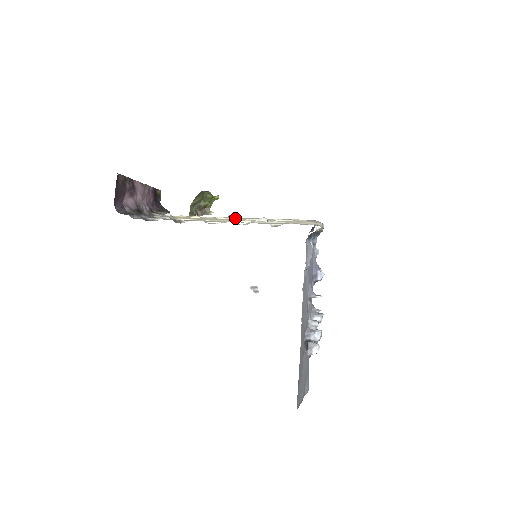
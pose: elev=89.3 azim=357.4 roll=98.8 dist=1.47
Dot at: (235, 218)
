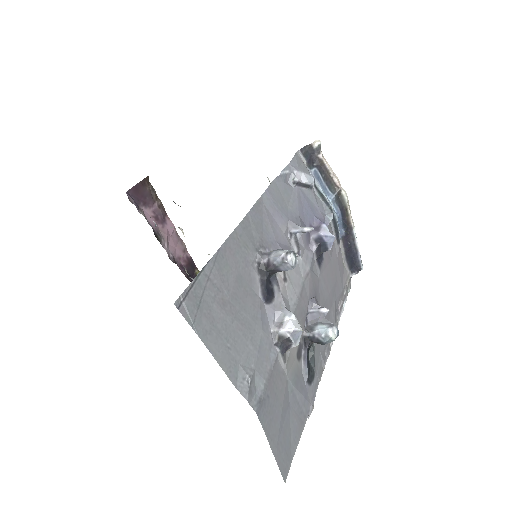
Dot at: occluded
